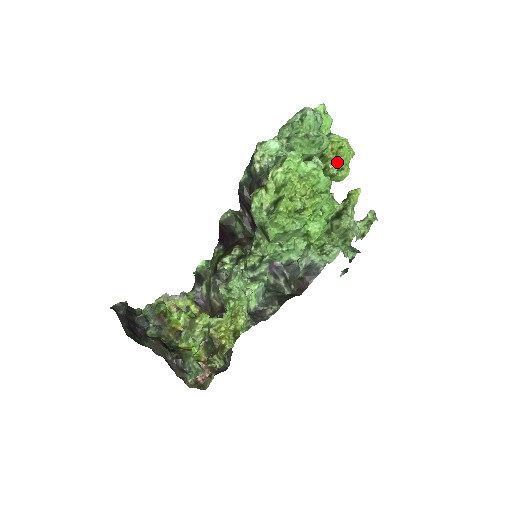
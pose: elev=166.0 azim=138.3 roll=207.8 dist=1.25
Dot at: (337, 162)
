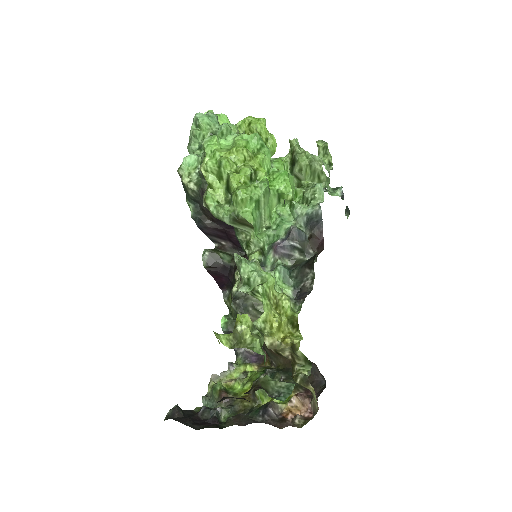
Dot at: occluded
